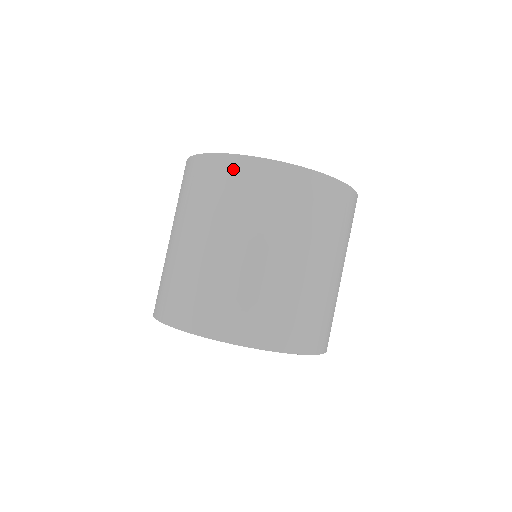
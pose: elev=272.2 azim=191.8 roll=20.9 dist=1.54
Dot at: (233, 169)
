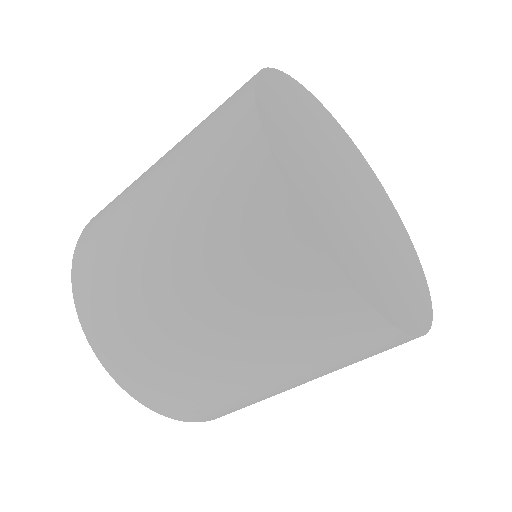
Dot at: (253, 179)
